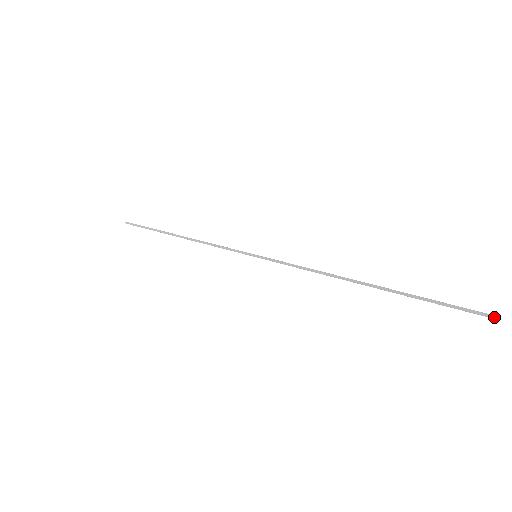
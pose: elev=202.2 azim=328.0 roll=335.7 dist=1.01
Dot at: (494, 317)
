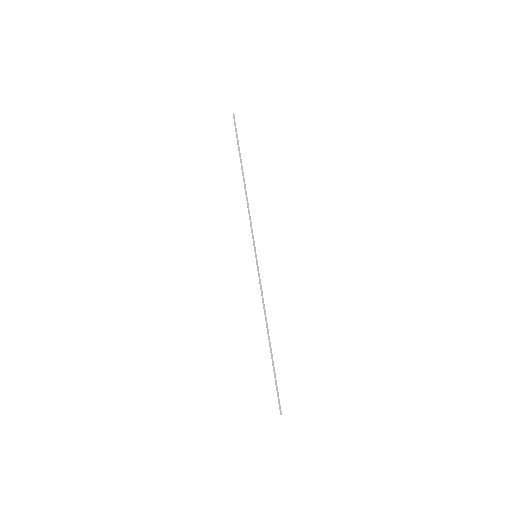
Dot at: (280, 413)
